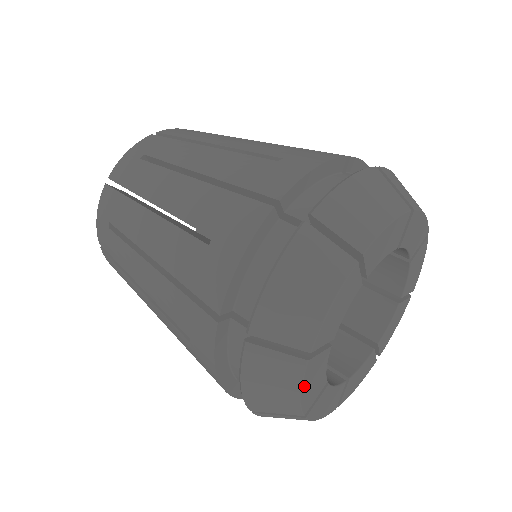
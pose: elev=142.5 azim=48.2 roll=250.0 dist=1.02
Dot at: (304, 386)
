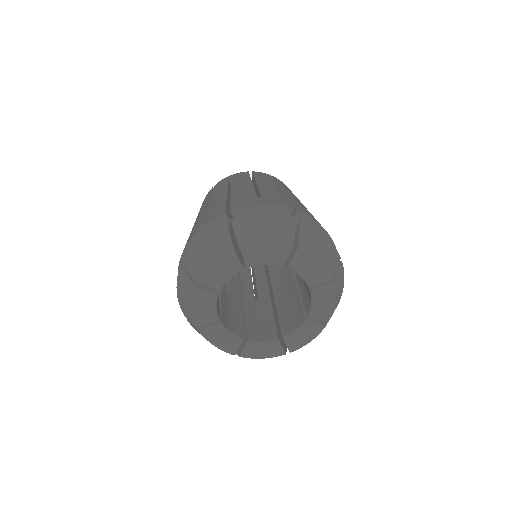
Dot at: (194, 303)
